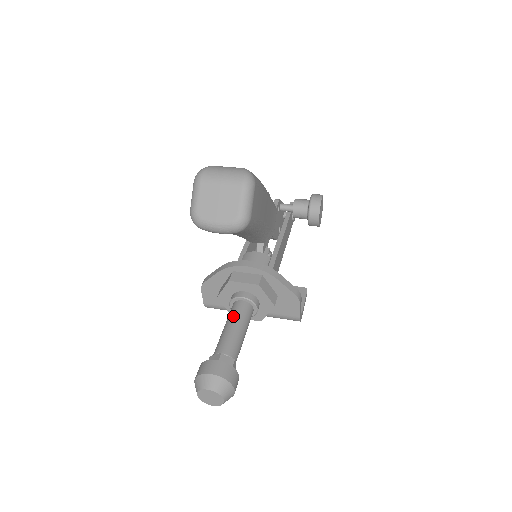
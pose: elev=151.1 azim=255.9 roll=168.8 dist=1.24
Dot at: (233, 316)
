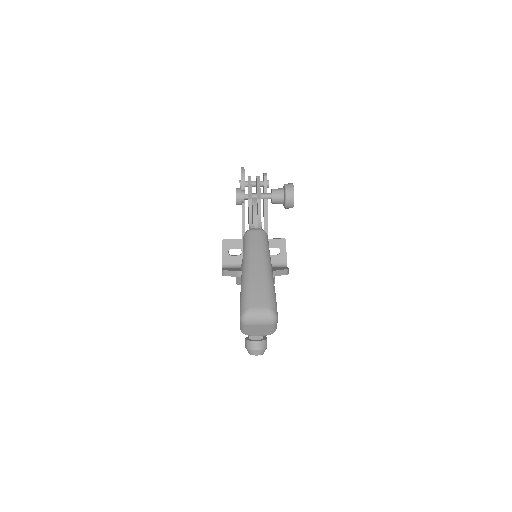
Dot at: occluded
